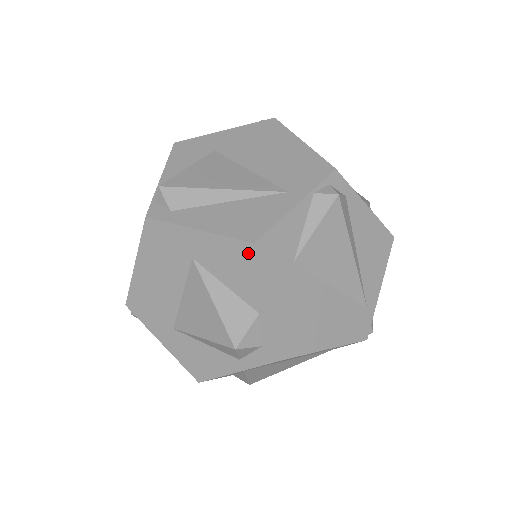
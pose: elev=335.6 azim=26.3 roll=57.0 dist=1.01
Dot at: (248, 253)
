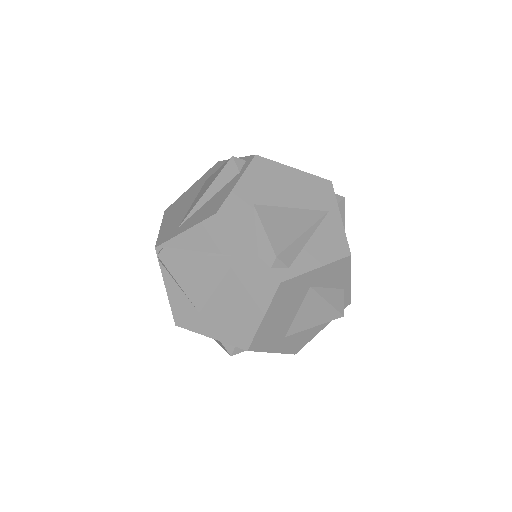
Dot at: (346, 262)
